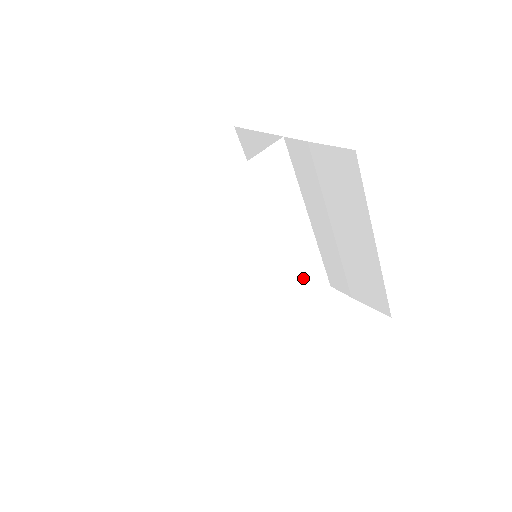
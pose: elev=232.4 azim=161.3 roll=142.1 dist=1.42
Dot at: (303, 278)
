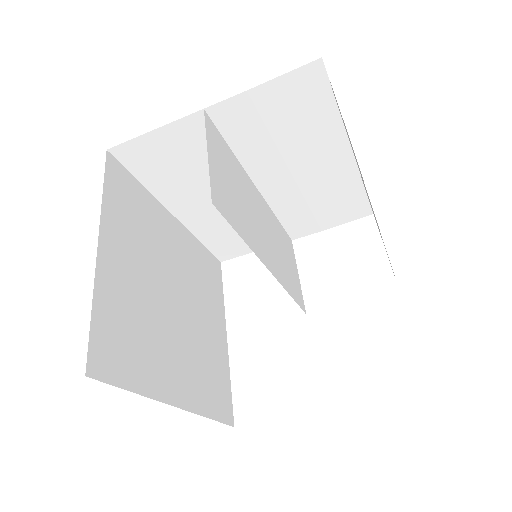
Dot at: (283, 248)
